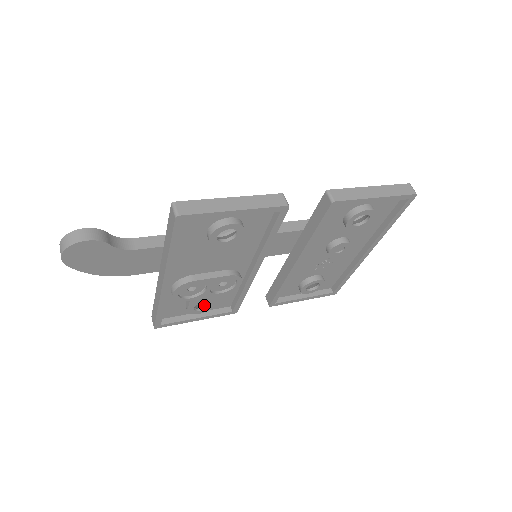
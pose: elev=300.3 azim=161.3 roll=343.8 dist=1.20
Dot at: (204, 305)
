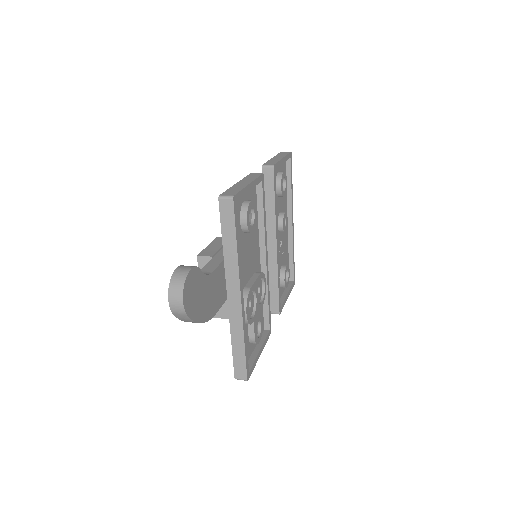
Dot at: occluded
